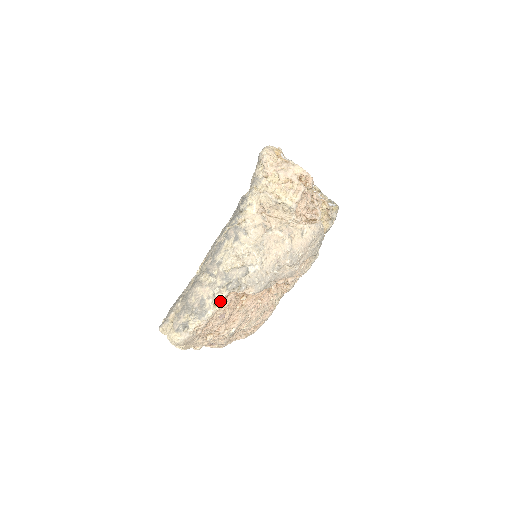
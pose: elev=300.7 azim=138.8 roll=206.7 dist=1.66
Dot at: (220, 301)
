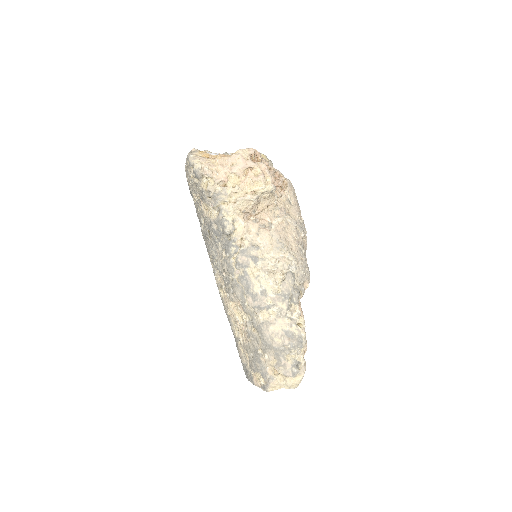
Dot at: (300, 318)
